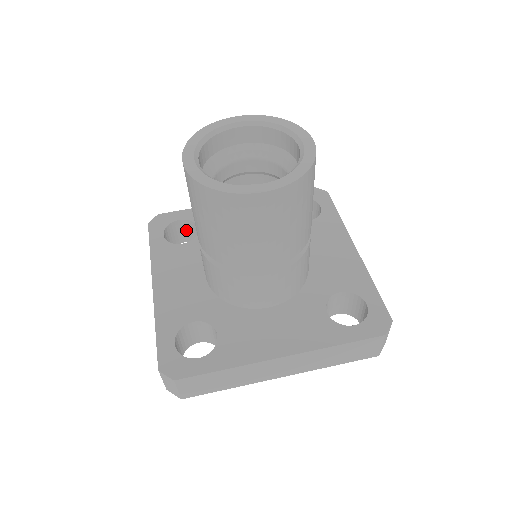
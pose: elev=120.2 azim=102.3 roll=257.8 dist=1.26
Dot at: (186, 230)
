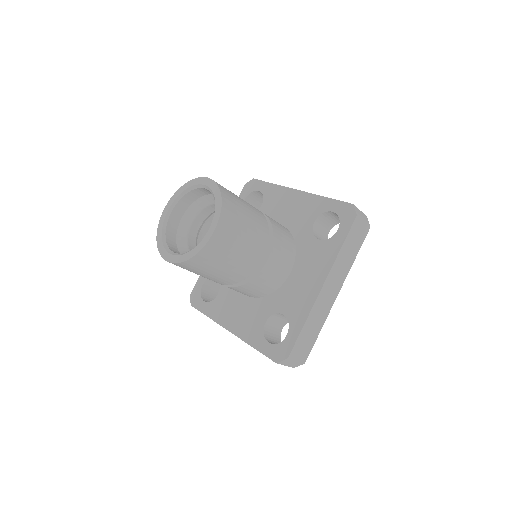
Dot at: (212, 285)
